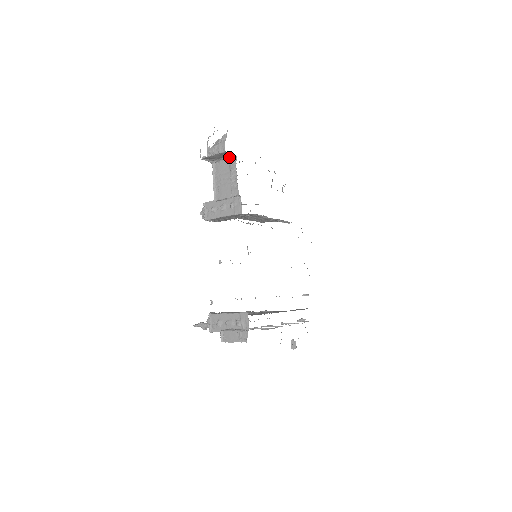
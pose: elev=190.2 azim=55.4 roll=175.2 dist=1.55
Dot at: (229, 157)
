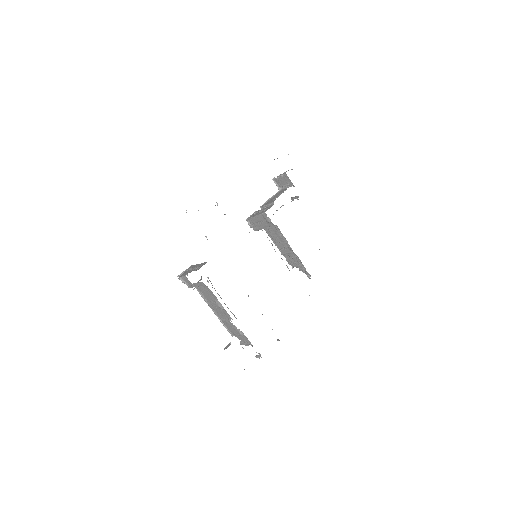
Dot at: occluded
